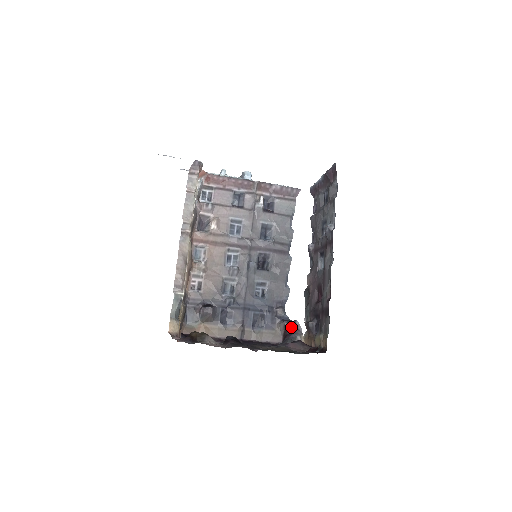
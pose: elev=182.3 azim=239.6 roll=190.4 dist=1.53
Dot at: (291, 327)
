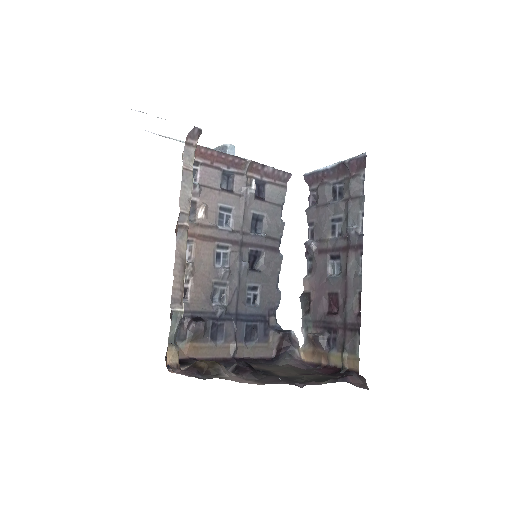
Dot at: (288, 339)
